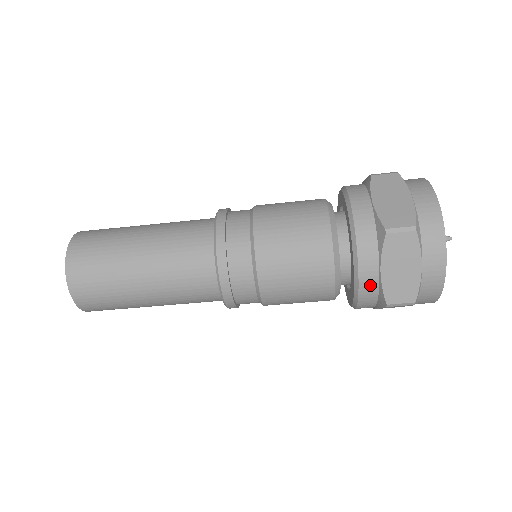
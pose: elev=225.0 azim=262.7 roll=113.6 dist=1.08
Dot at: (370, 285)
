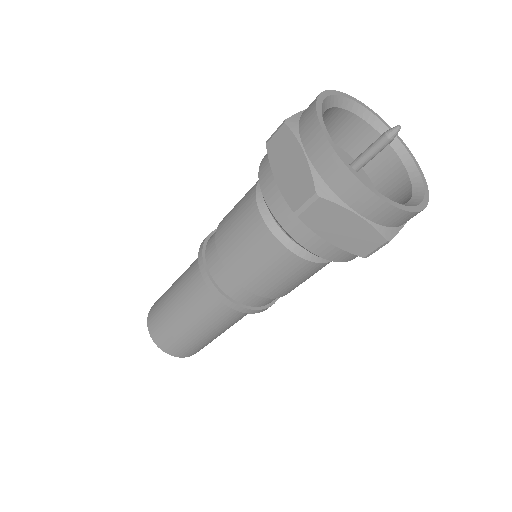
Dot at: (334, 253)
